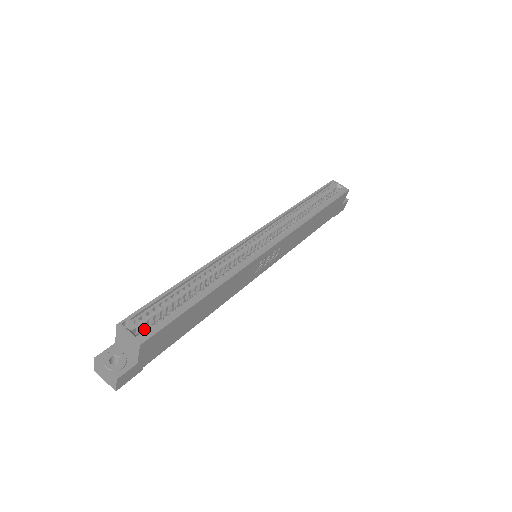
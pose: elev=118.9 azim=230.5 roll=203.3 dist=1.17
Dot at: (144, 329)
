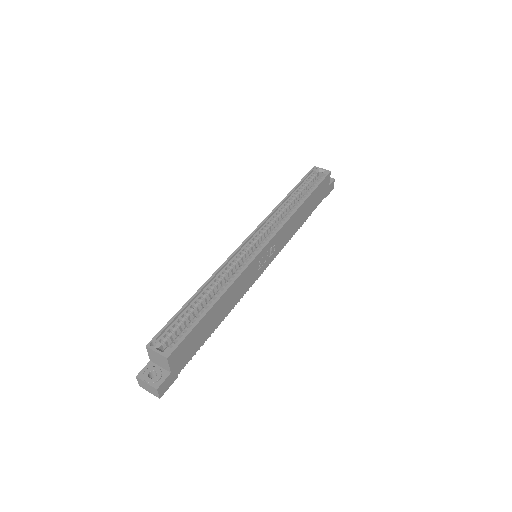
Dot at: (169, 344)
